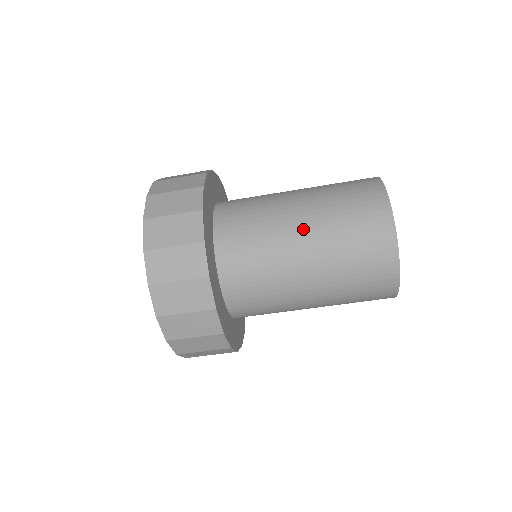
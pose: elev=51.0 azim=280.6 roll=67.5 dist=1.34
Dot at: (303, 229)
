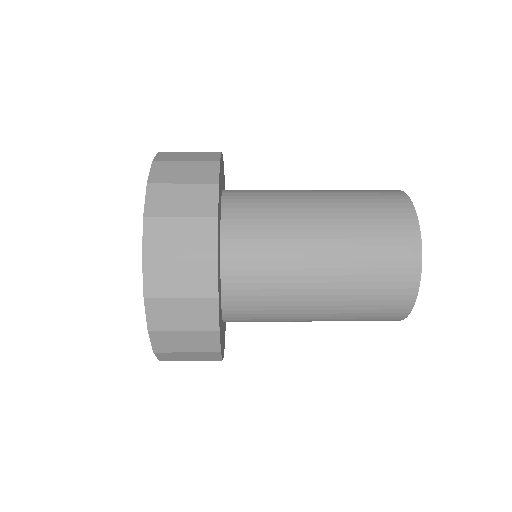
Dot at: (317, 319)
